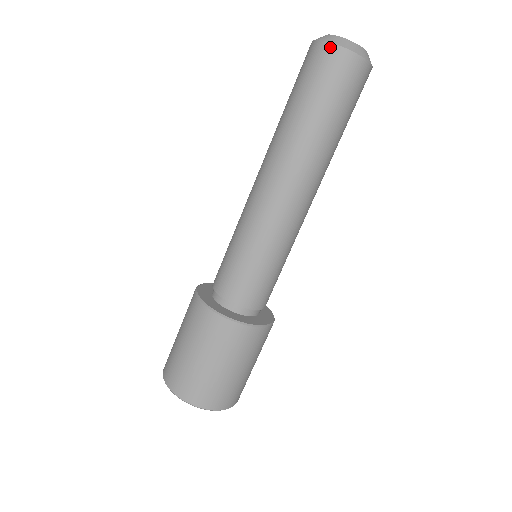
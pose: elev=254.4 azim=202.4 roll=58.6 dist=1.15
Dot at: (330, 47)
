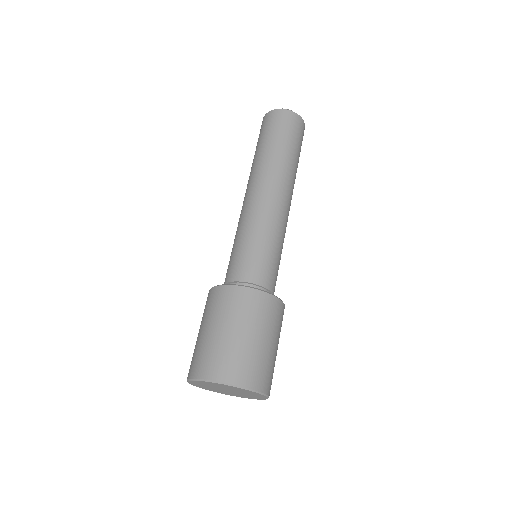
Dot at: (263, 118)
